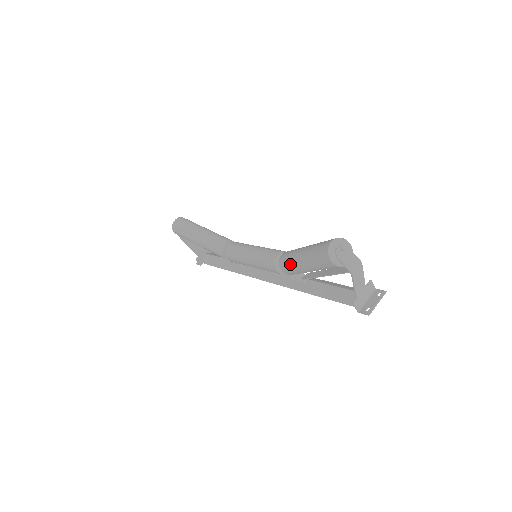
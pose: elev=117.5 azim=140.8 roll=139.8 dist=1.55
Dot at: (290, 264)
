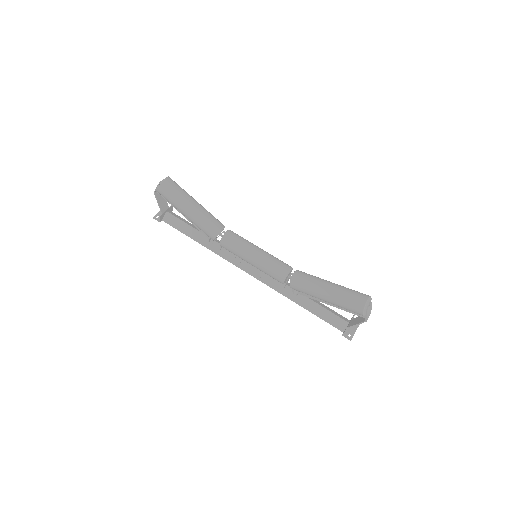
Dot at: (308, 289)
